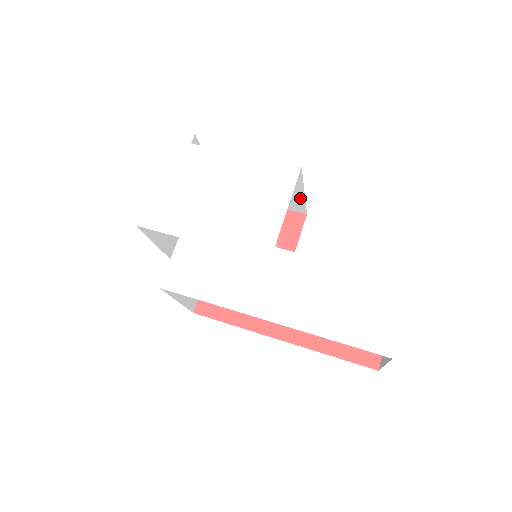
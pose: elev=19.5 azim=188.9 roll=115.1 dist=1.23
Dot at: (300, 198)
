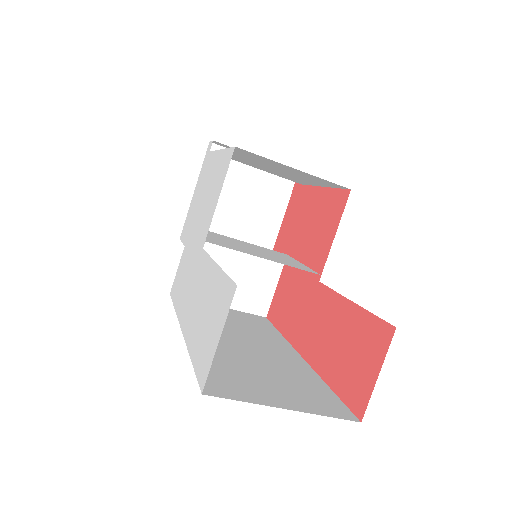
Dot at: (310, 175)
